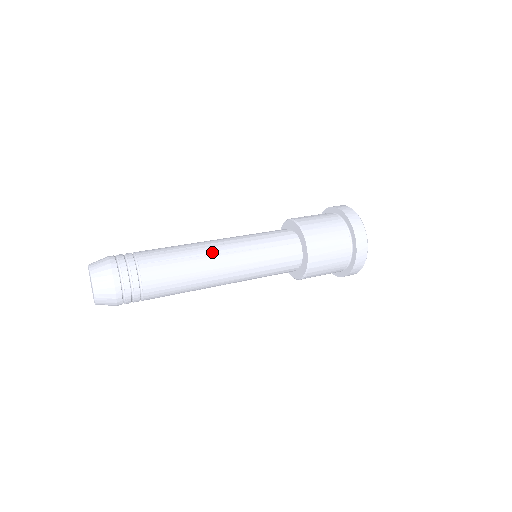
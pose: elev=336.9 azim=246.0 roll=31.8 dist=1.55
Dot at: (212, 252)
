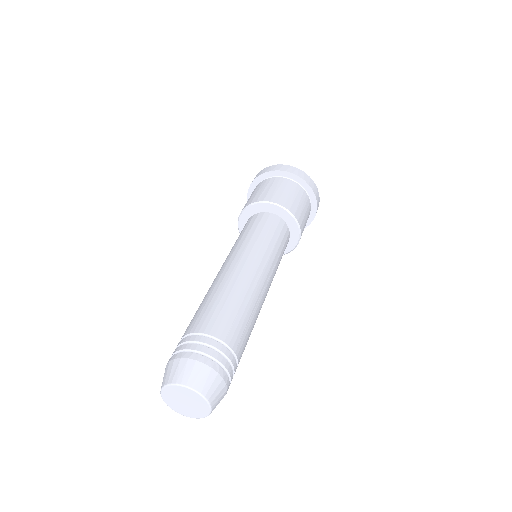
Dot at: (262, 289)
